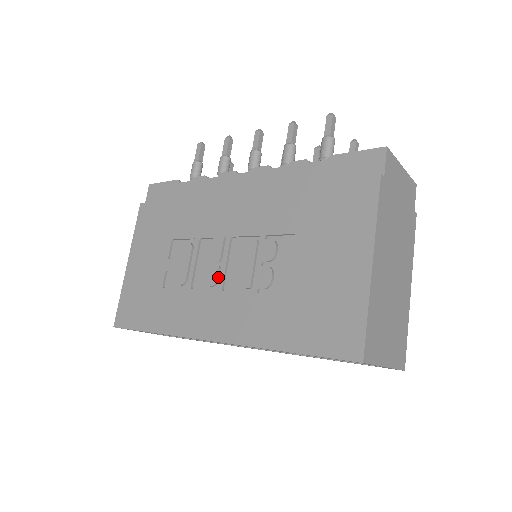
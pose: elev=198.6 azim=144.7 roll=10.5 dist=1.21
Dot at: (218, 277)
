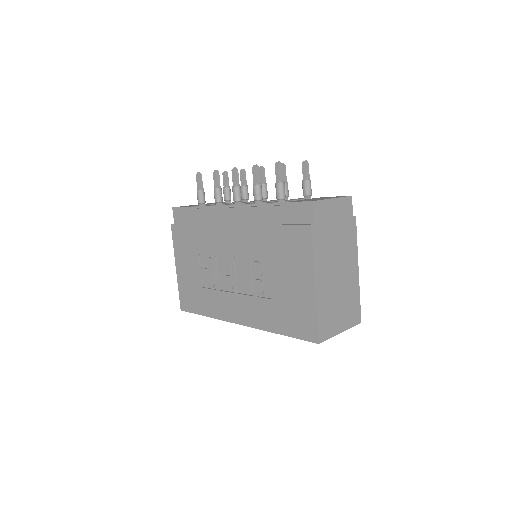
Dot at: (233, 283)
